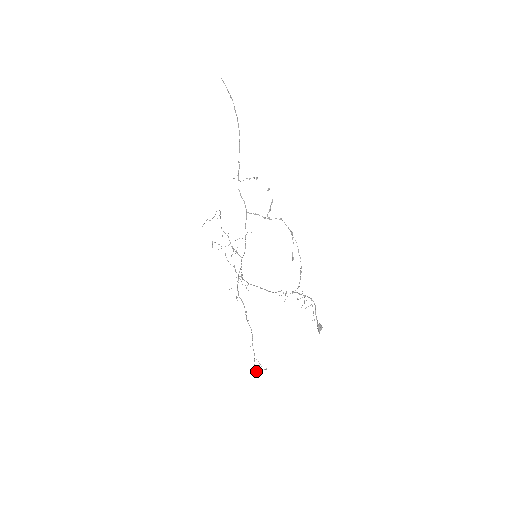
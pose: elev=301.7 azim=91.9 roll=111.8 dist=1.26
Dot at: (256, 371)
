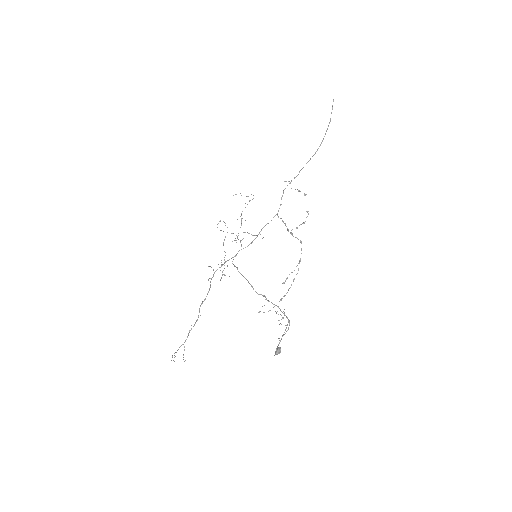
Dot at: occluded
